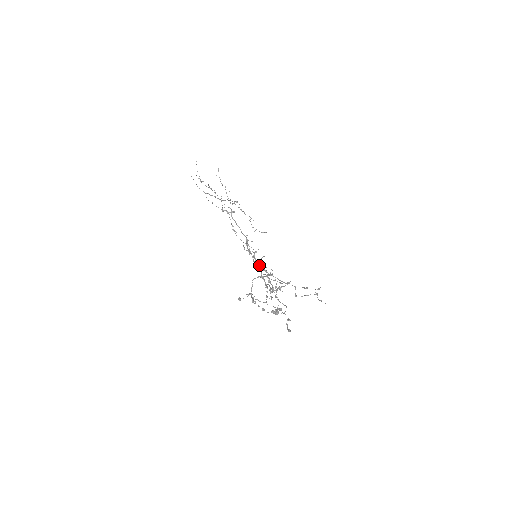
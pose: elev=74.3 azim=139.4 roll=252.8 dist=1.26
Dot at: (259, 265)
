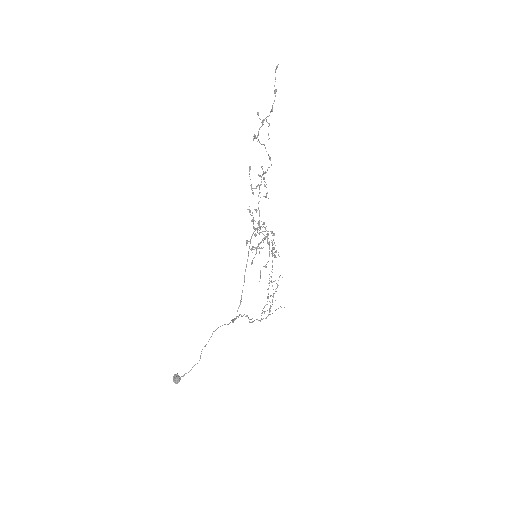
Dot at: (233, 319)
